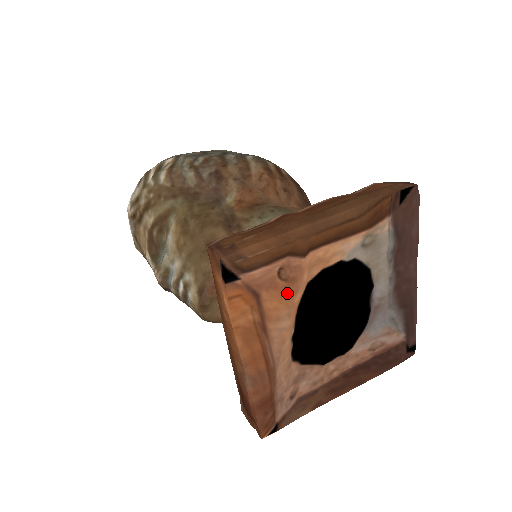
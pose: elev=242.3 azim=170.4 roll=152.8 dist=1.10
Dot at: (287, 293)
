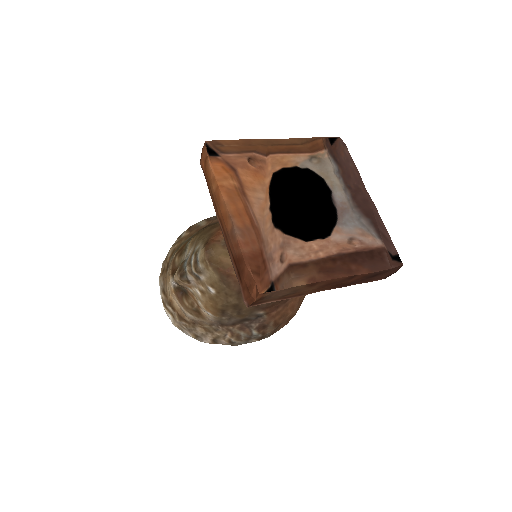
Dot at: (258, 175)
